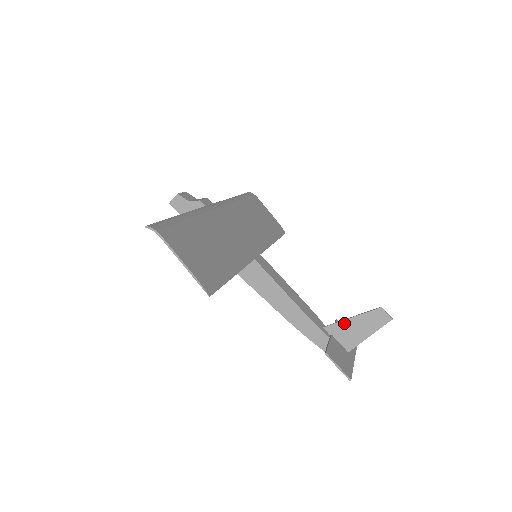
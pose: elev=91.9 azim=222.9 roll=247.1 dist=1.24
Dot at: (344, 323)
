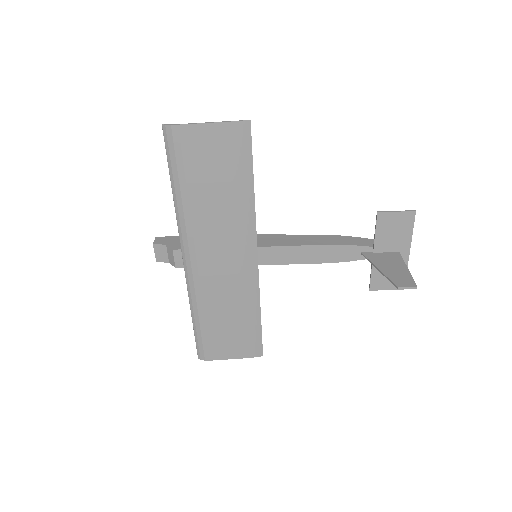
Dot at: (375, 265)
